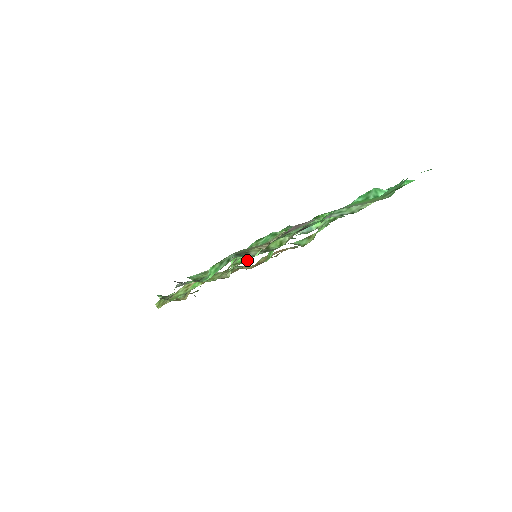
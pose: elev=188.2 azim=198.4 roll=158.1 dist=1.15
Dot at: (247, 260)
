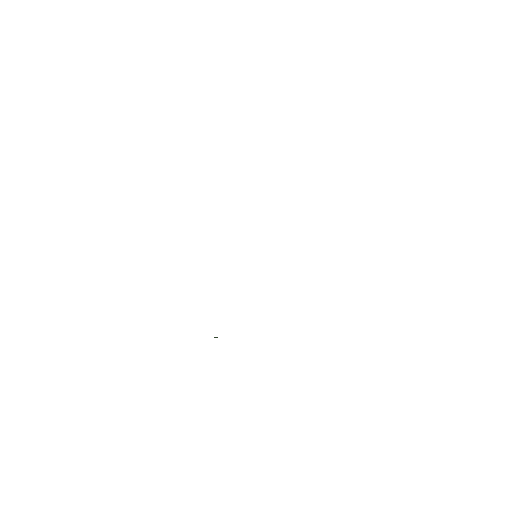
Dot at: occluded
